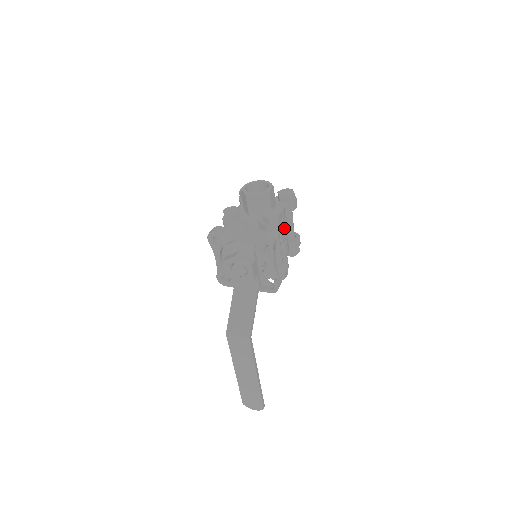
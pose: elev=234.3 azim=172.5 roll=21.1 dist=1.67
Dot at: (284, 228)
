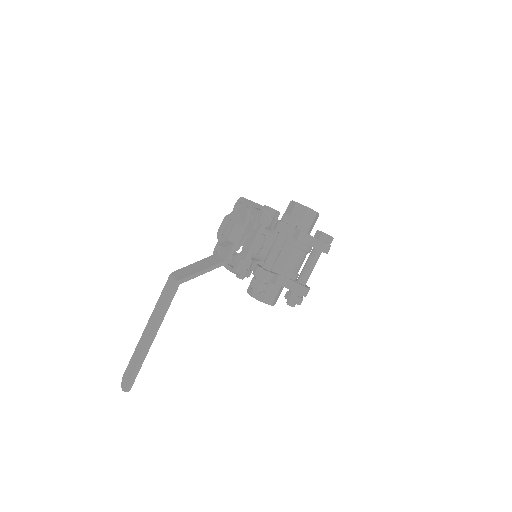
Dot at: (291, 236)
